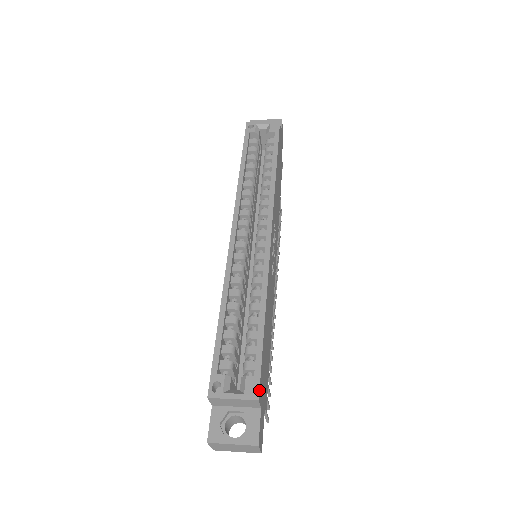
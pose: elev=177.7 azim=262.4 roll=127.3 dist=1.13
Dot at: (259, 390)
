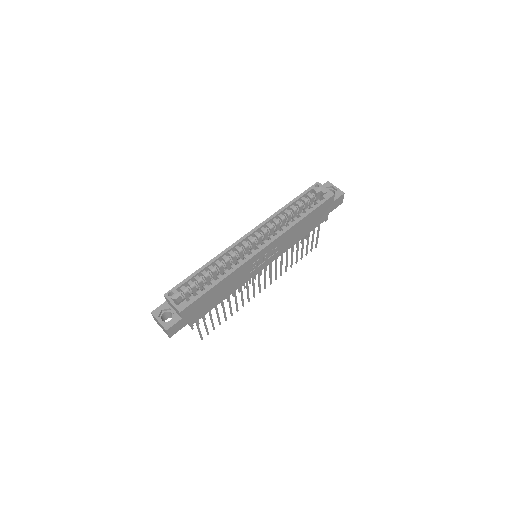
Dot at: (184, 309)
